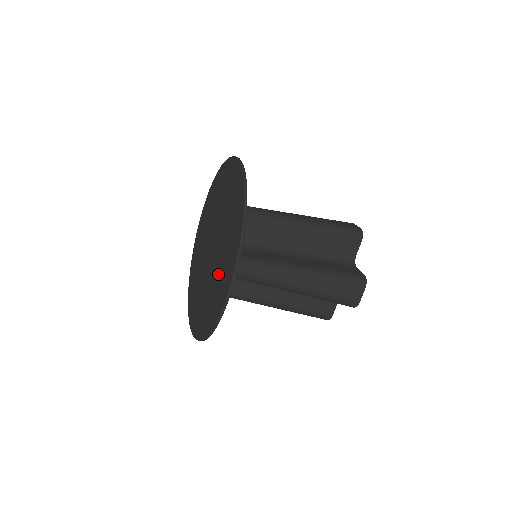
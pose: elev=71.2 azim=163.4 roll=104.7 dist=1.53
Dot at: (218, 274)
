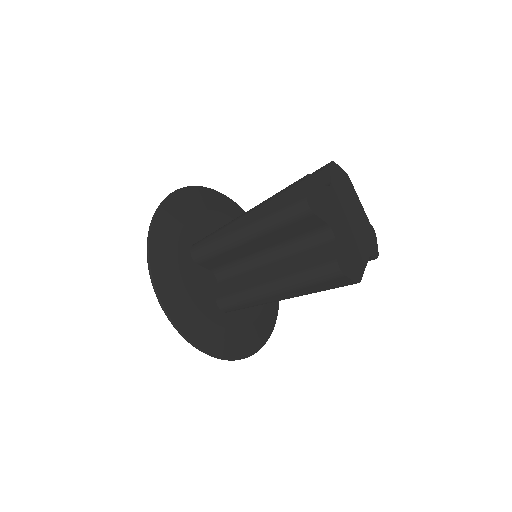
Dot at: occluded
